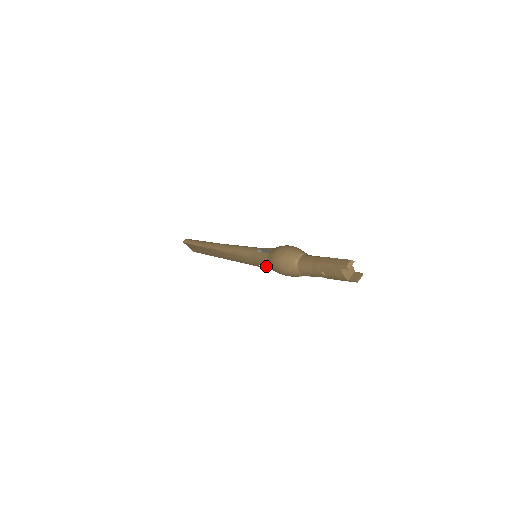
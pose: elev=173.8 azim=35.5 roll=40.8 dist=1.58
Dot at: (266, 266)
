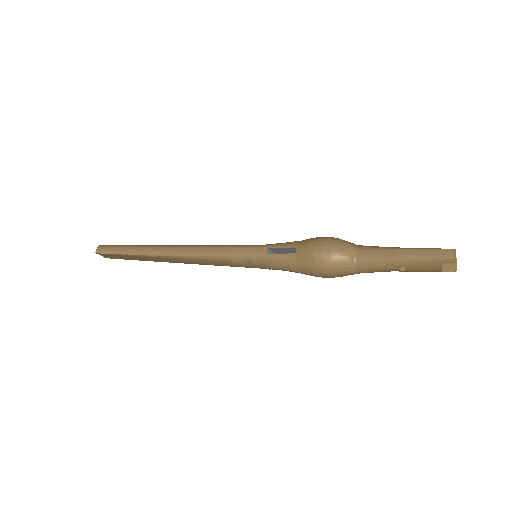
Dot at: (291, 271)
